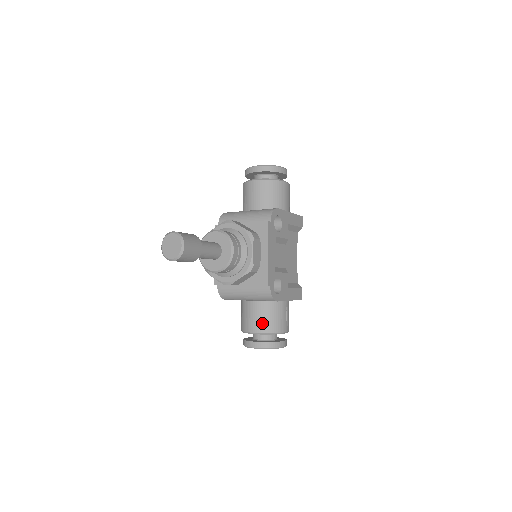
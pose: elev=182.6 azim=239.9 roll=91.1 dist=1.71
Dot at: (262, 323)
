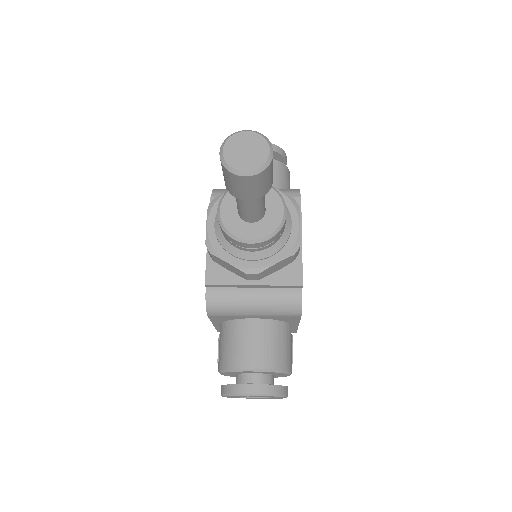
Dot at: (269, 353)
